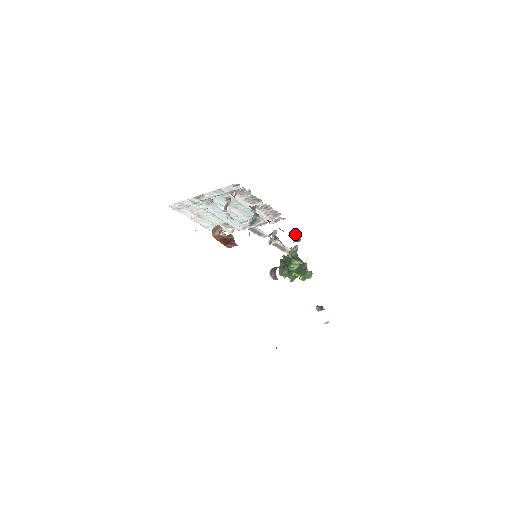
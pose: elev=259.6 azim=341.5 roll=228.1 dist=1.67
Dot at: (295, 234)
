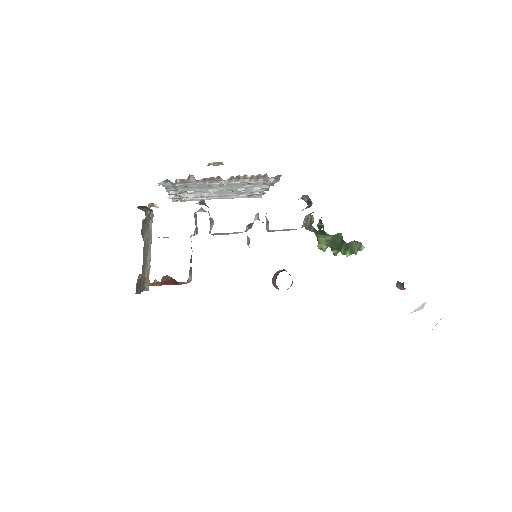
Dot at: (302, 195)
